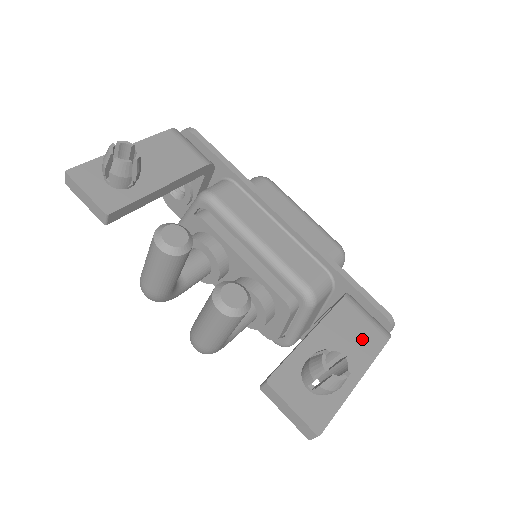
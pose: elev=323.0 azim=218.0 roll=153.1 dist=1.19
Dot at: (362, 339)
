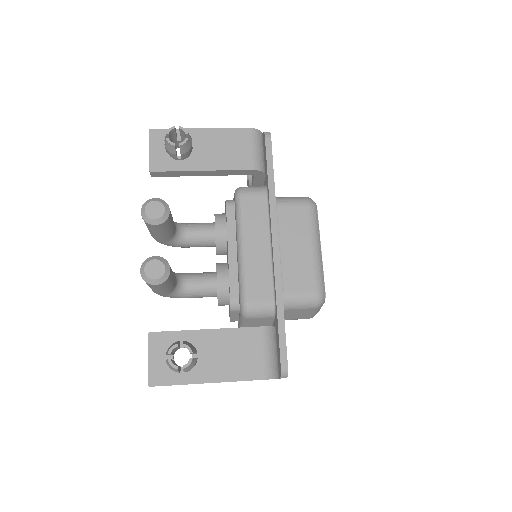
Dot at: (243, 362)
